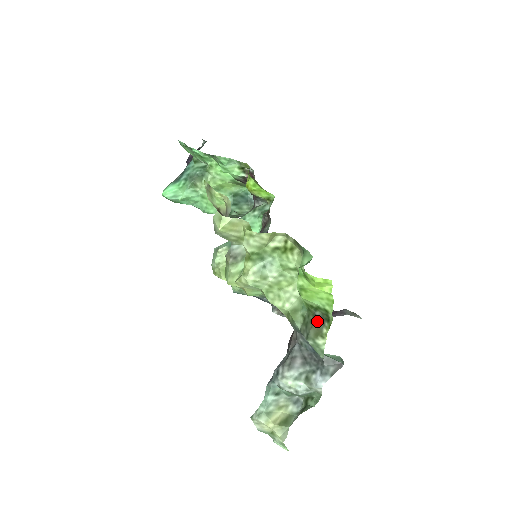
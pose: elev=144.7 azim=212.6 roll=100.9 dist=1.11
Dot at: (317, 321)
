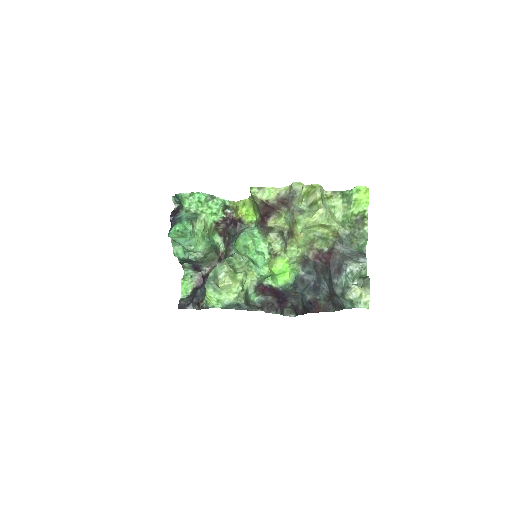
Dot at: (360, 221)
